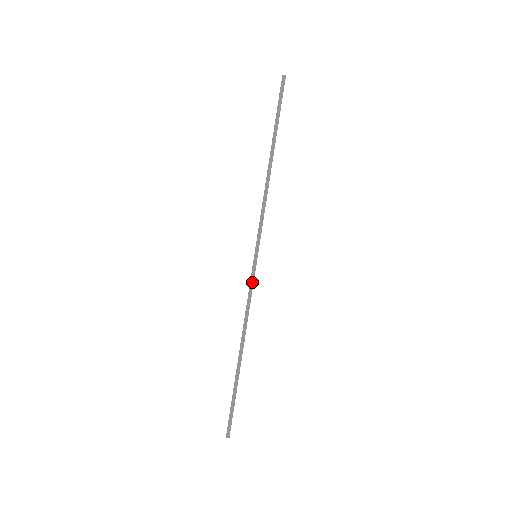
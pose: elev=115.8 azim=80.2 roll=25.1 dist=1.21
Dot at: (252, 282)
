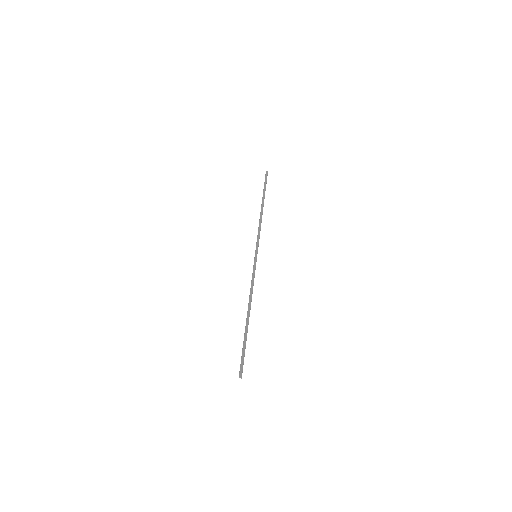
Dot at: (254, 270)
